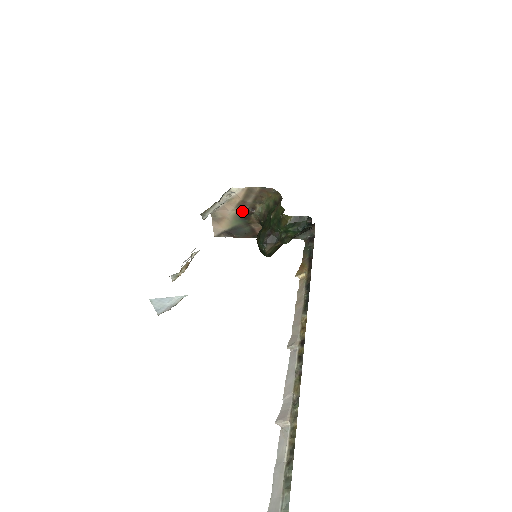
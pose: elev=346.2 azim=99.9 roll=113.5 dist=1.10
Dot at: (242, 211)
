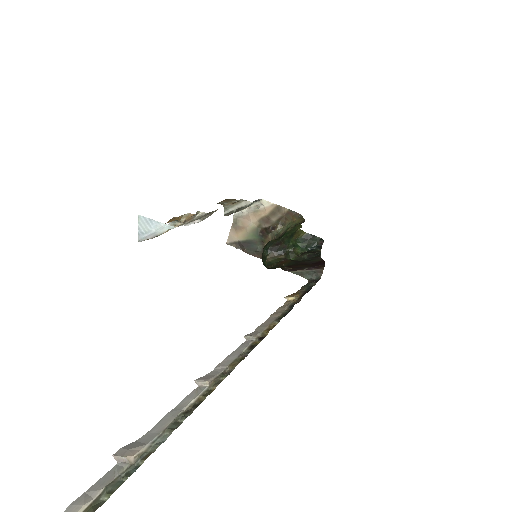
Dot at: (263, 227)
